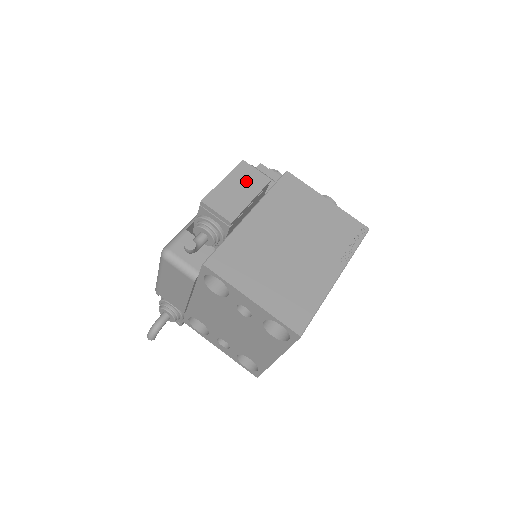
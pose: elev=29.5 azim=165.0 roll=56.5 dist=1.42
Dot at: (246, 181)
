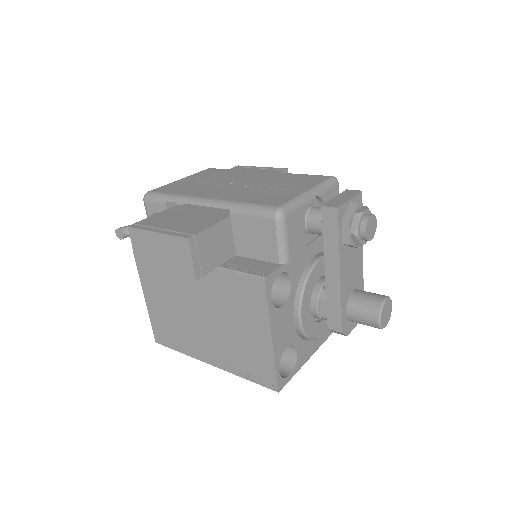
Dot at: (173, 256)
